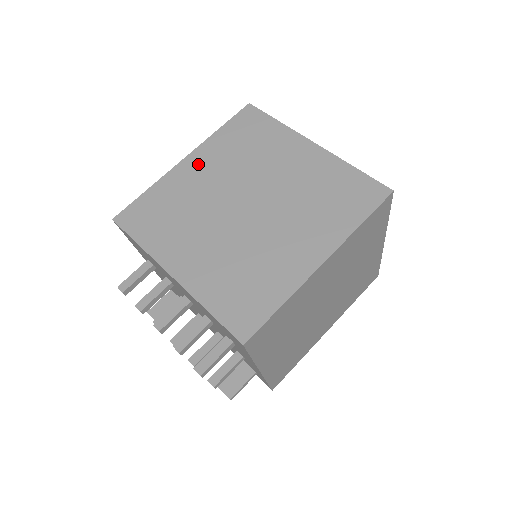
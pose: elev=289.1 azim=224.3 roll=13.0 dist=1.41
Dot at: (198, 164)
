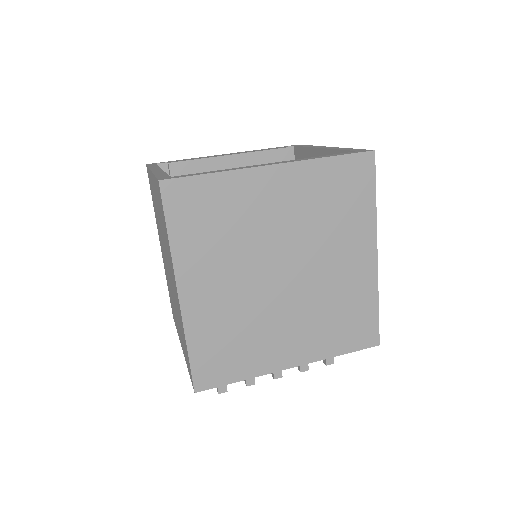
Dot at: (199, 286)
